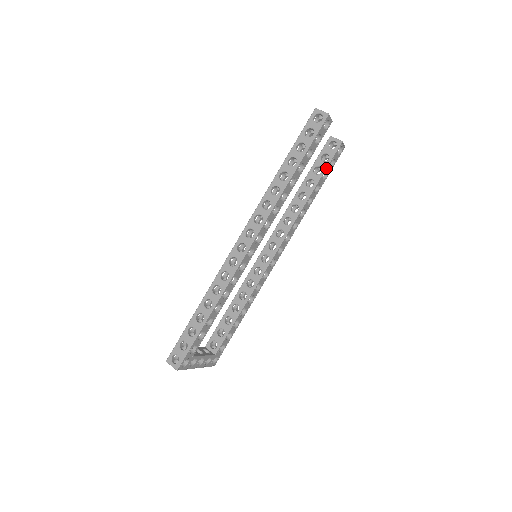
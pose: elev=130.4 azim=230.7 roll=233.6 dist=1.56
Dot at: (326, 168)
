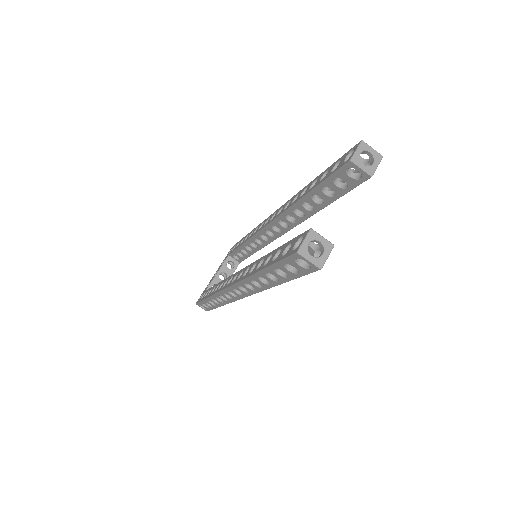
Dot at: (342, 195)
